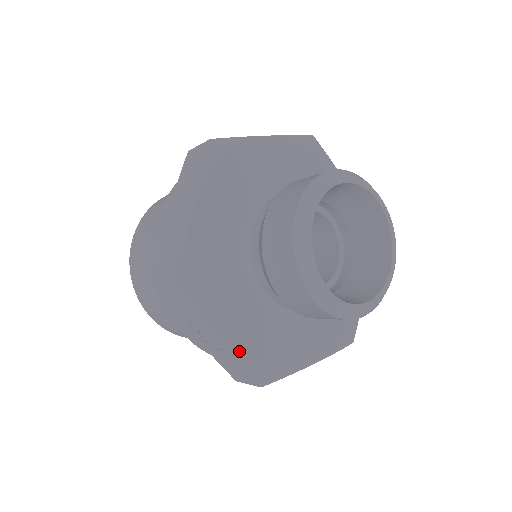
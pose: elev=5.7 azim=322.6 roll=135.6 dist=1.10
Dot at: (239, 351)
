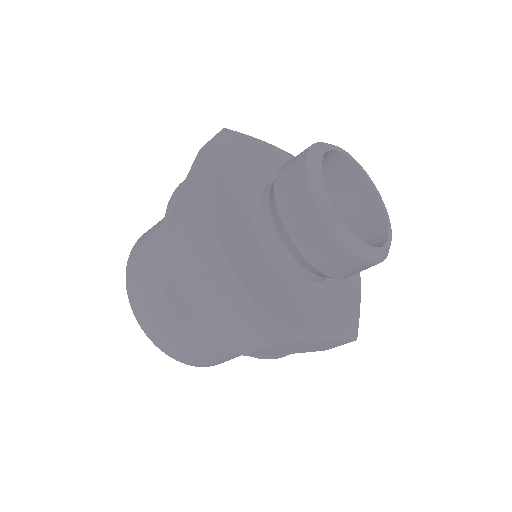
Dot at: (254, 296)
